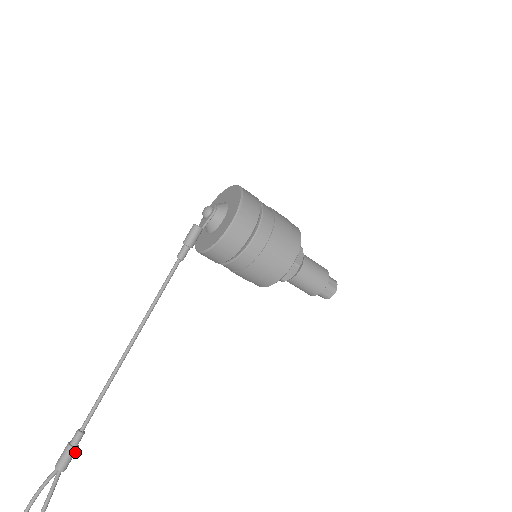
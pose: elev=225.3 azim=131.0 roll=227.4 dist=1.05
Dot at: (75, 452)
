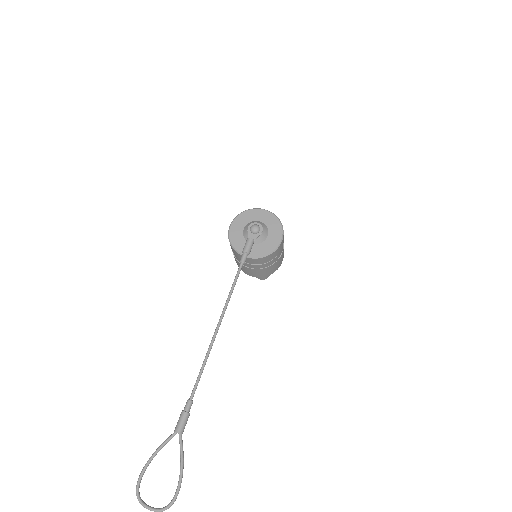
Dot at: (187, 417)
